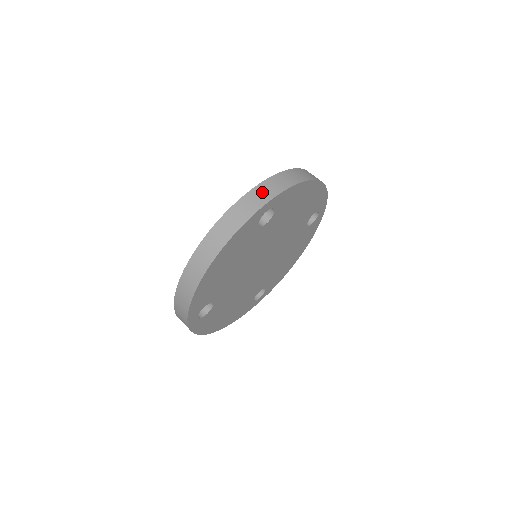
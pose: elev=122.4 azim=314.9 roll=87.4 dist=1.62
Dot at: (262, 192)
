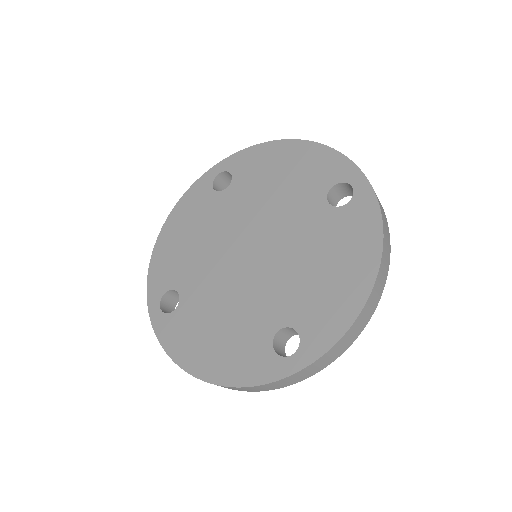
Dot at: (309, 372)
